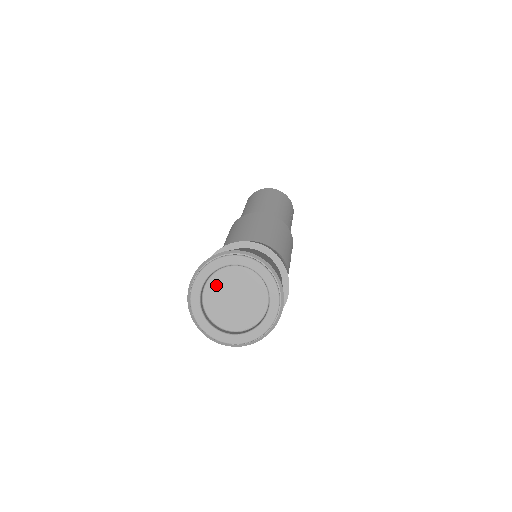
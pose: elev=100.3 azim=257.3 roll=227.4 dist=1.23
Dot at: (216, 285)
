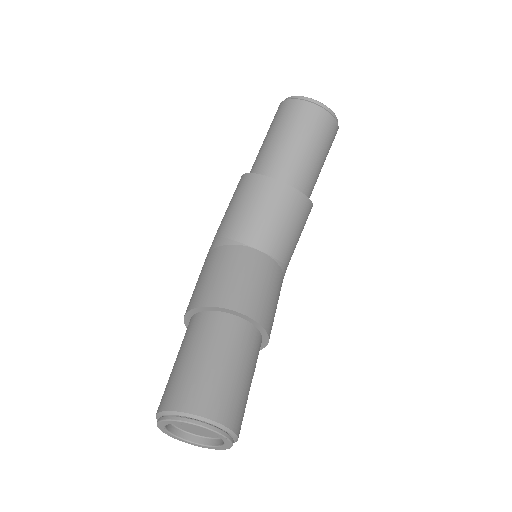
Dot at: occluded
